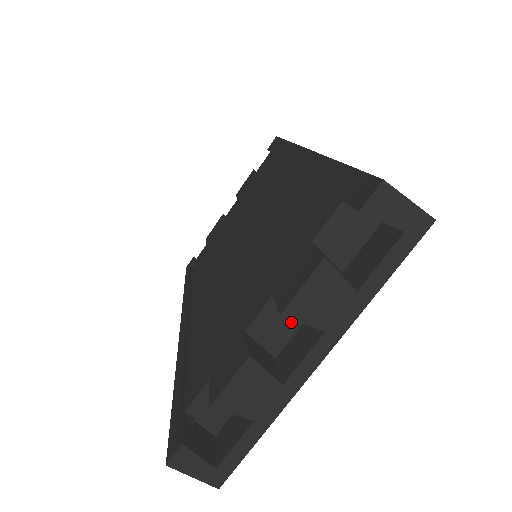
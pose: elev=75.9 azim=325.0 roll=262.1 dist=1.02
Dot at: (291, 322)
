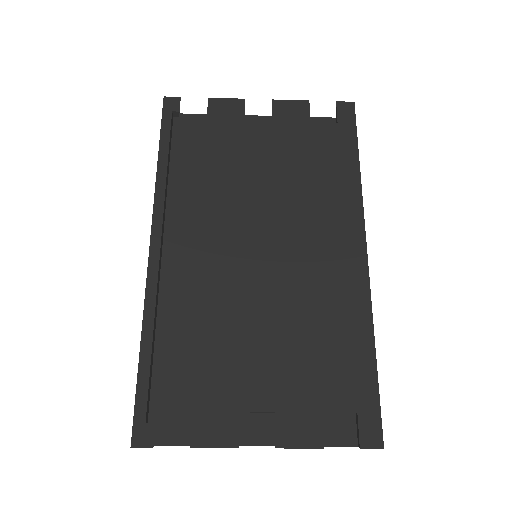
Dot at: (263, 412)
